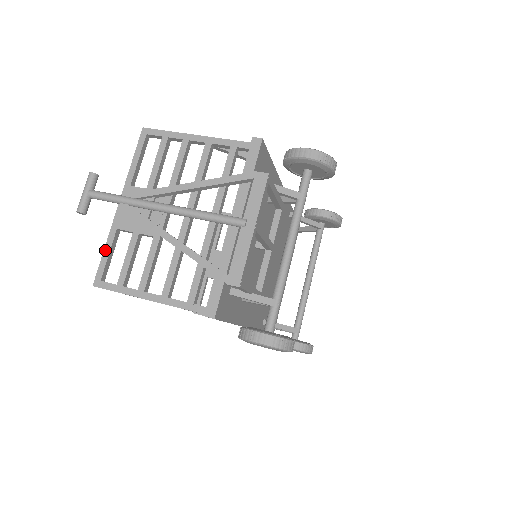
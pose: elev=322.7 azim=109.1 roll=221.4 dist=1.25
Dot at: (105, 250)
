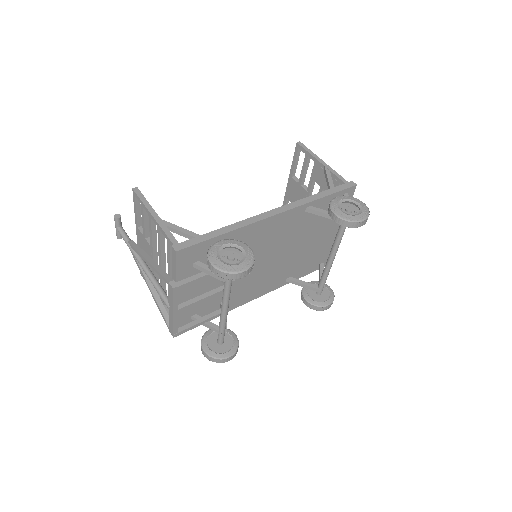
Dot at: occluded
